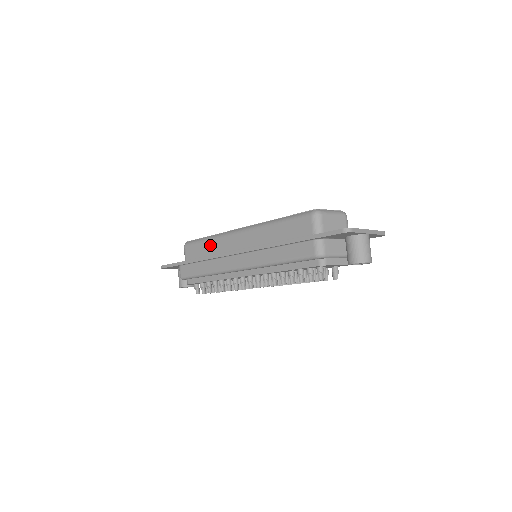
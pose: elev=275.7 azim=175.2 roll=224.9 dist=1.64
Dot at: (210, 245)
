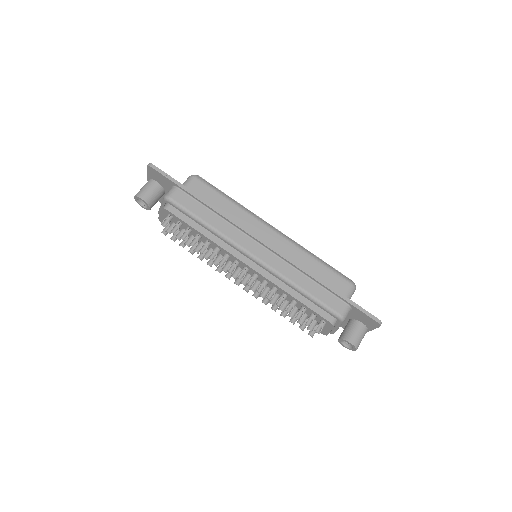
Dot at: (231, 207)
